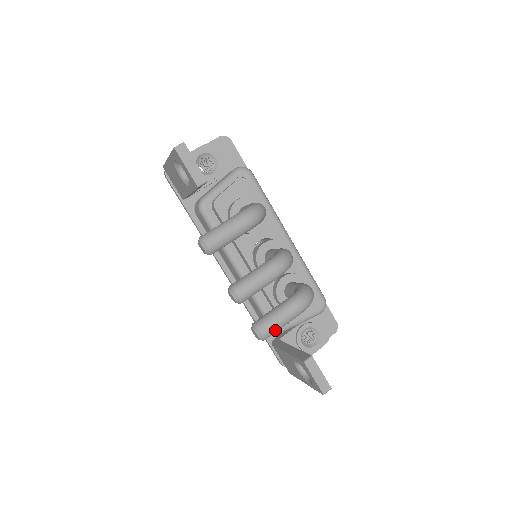
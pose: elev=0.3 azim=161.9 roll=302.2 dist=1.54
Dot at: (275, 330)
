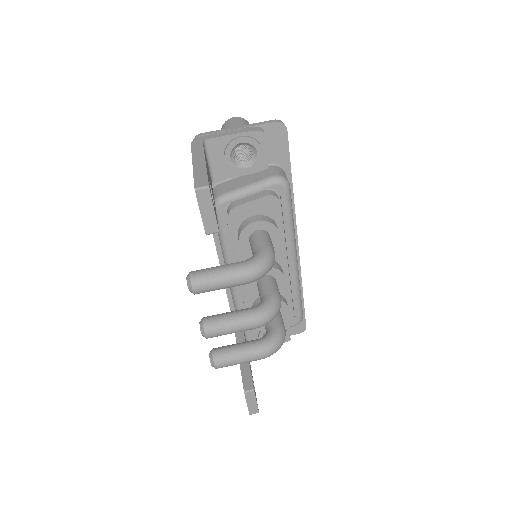
Dot at: occluded
